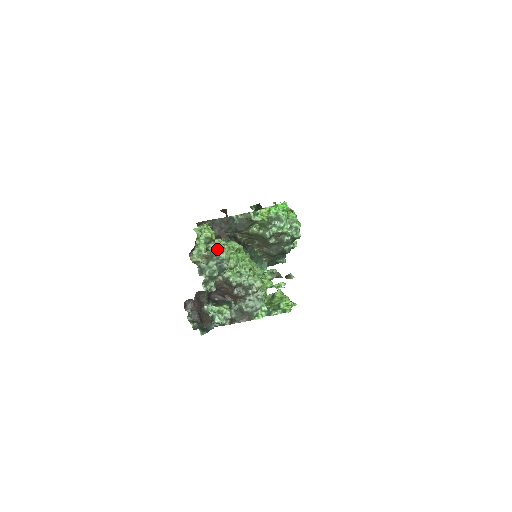
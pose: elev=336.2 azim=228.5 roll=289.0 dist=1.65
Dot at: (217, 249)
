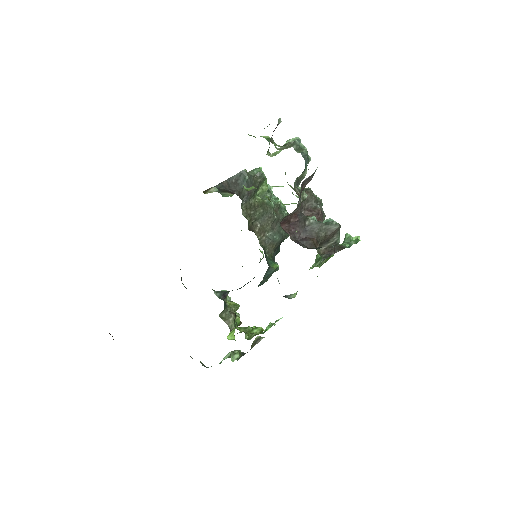
Dot at: (291, 139)
